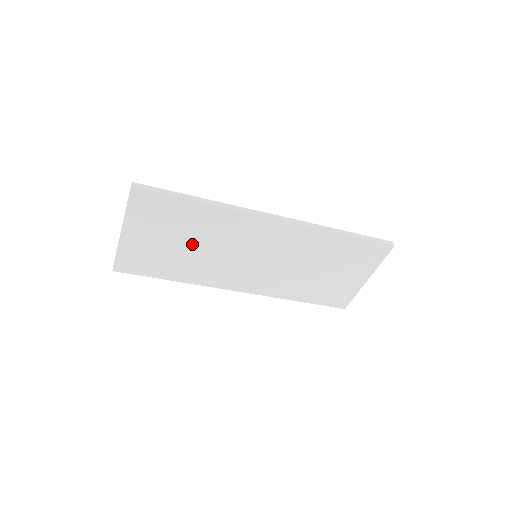
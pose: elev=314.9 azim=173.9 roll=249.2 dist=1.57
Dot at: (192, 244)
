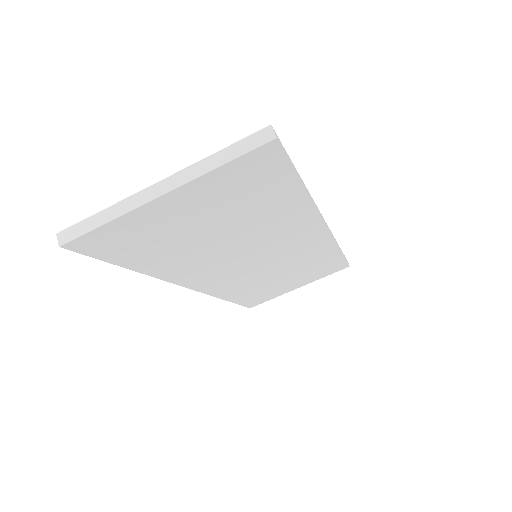
Dot at: (224, 234)
